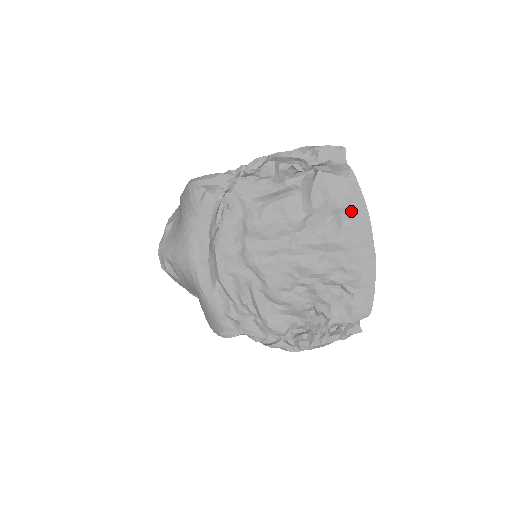
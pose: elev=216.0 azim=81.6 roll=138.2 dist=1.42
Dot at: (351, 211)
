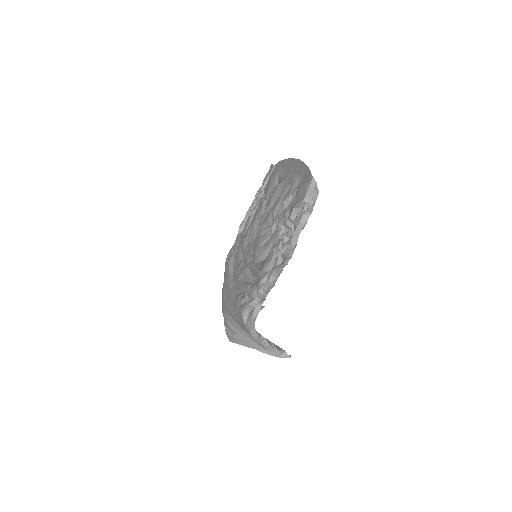
Dot at: (282, 170)
